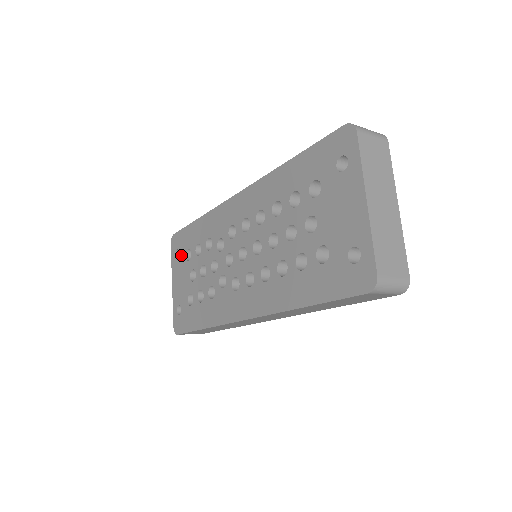
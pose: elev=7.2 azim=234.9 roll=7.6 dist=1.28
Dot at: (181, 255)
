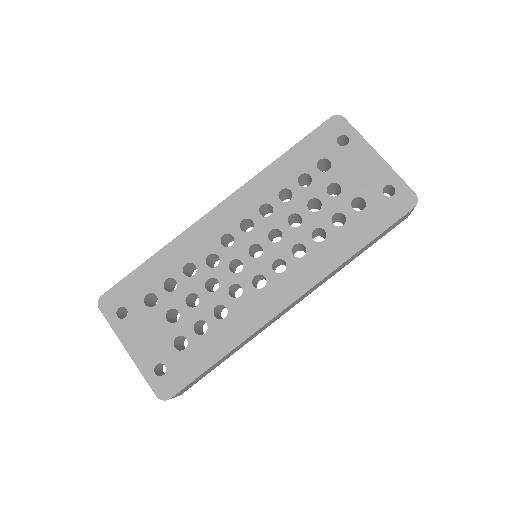
Dot at: (133, 308)
